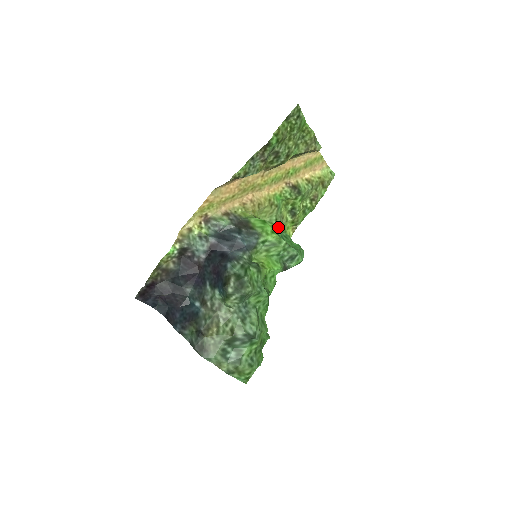
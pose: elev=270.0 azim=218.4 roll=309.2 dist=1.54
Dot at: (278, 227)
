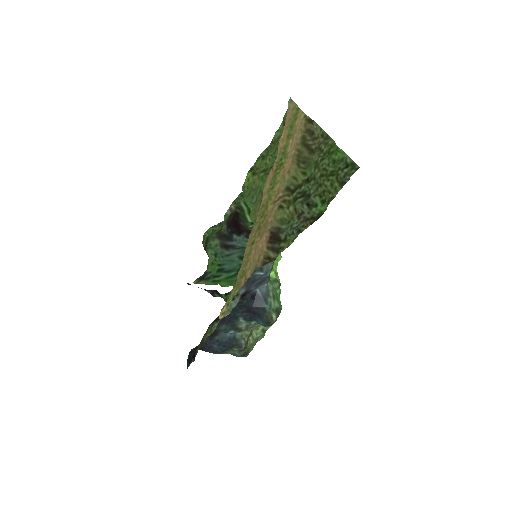
Dot at: occluded
